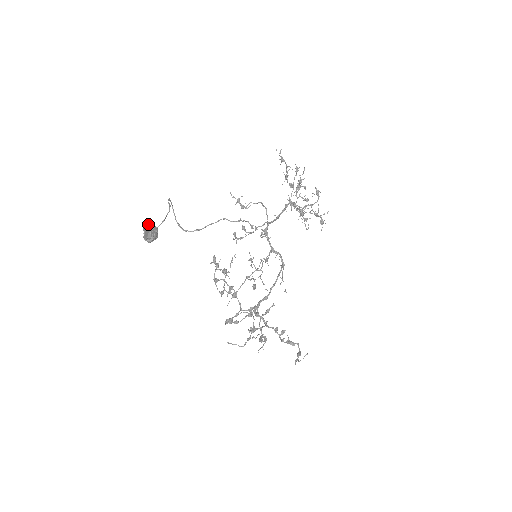
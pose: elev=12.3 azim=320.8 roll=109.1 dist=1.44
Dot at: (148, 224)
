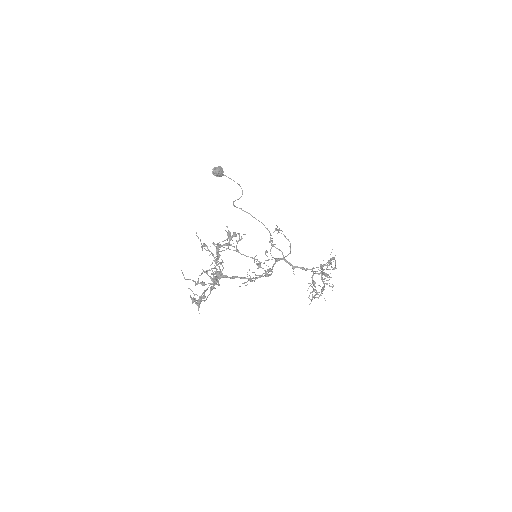
Dot at: (222, 169)
